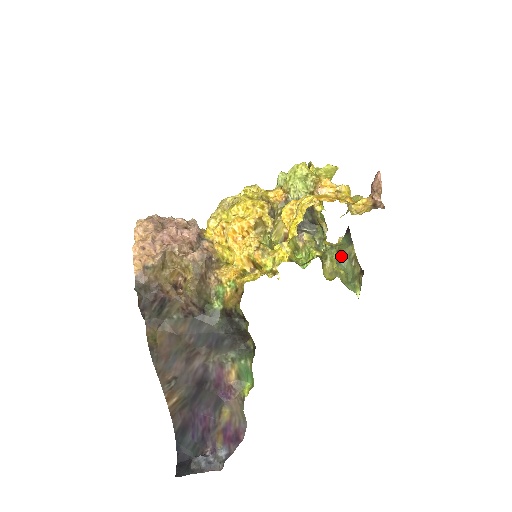
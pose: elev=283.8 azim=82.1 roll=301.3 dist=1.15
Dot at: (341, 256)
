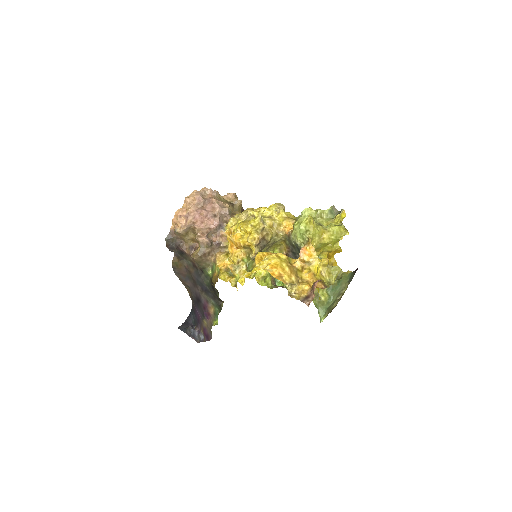
Dot at: (337, 285)
